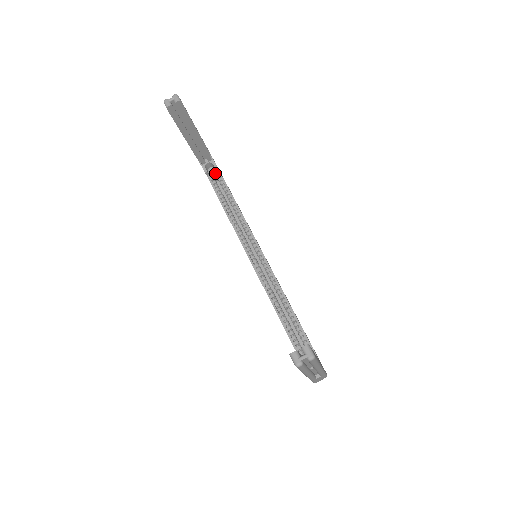
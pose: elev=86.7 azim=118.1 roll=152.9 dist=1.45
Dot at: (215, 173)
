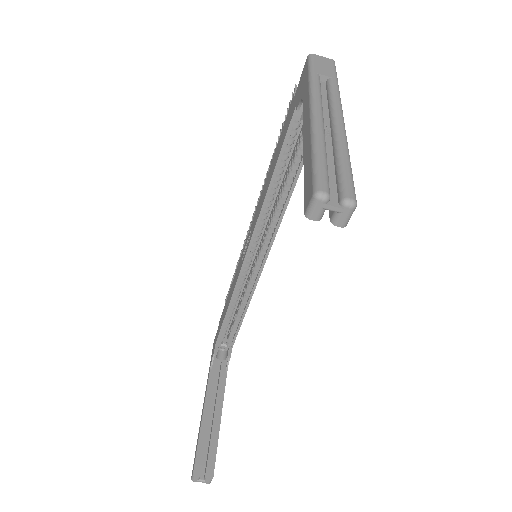
Dot at: occluded
